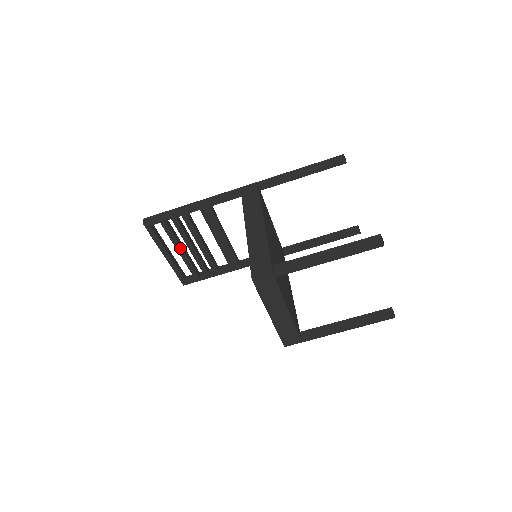
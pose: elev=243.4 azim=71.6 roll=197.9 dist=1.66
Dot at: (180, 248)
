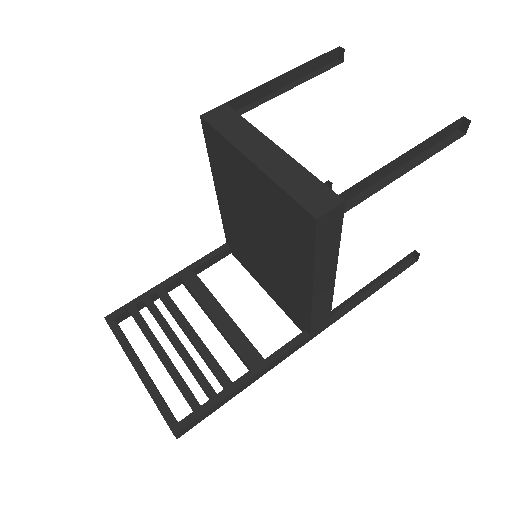
Dot at: (159, 347)
